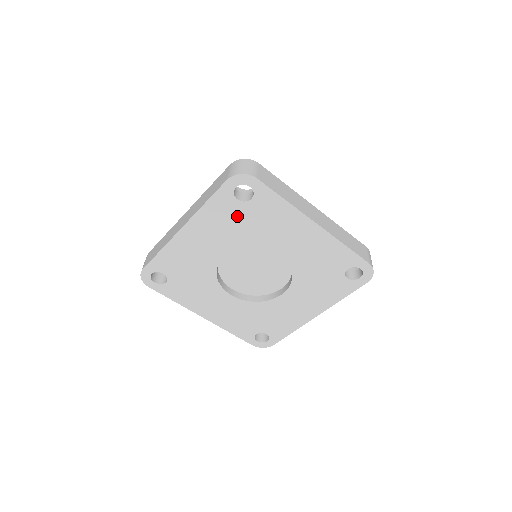
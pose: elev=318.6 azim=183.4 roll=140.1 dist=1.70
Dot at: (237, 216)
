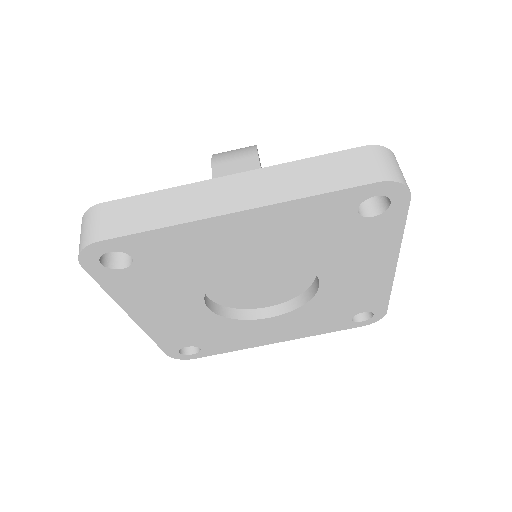
Dot at: (331, 228)
